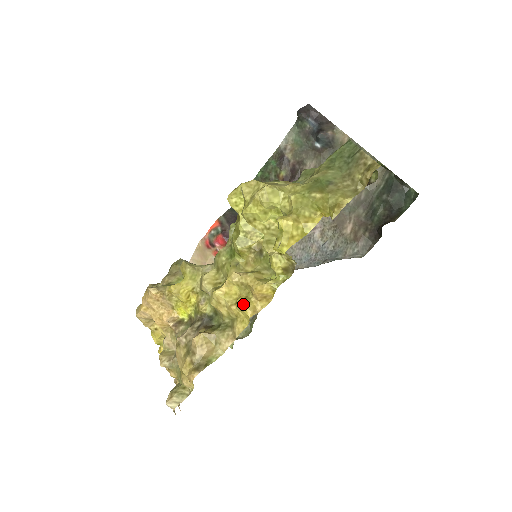
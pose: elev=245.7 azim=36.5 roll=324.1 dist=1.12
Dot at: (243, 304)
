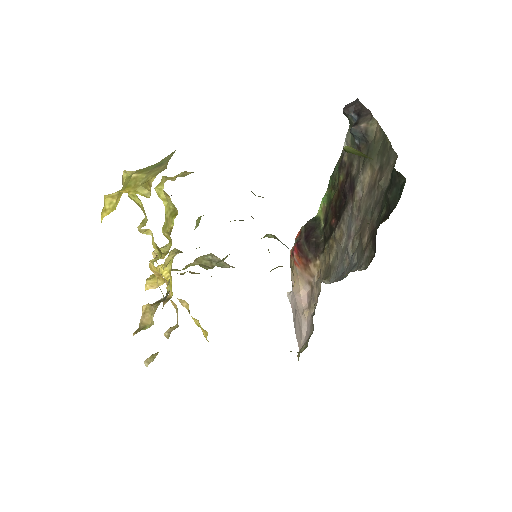
Dot at: (148, 279)
